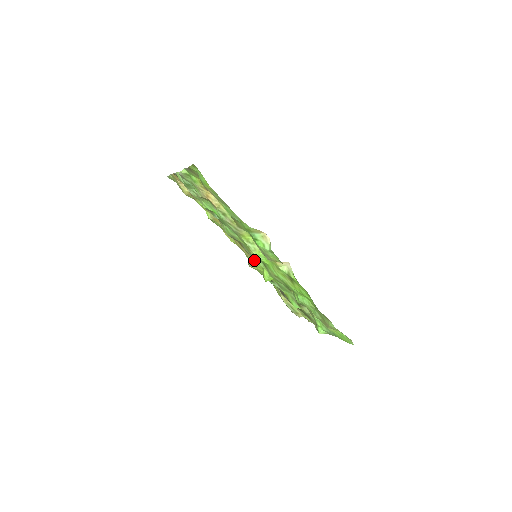
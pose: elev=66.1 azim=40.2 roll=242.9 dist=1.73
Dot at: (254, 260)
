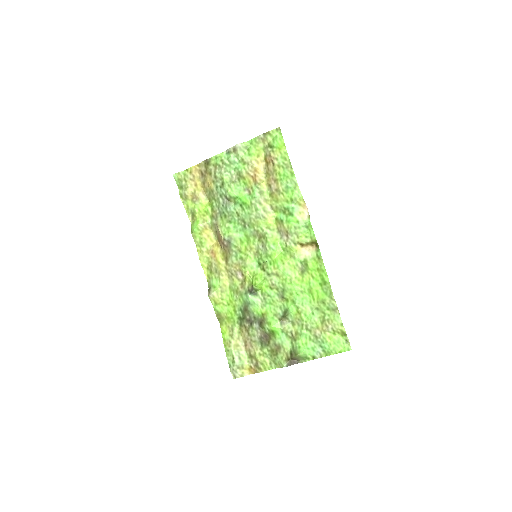
Dot at: (245, 266)
